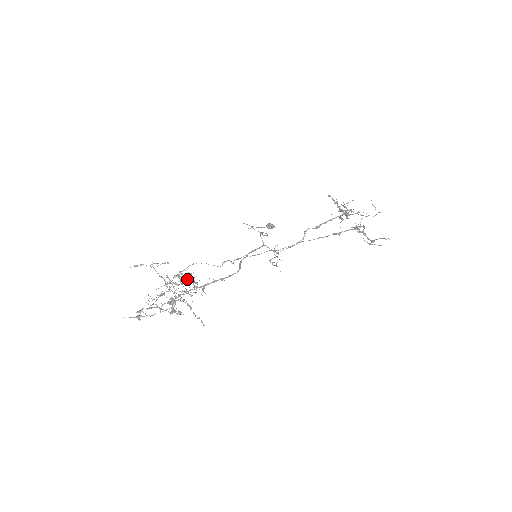
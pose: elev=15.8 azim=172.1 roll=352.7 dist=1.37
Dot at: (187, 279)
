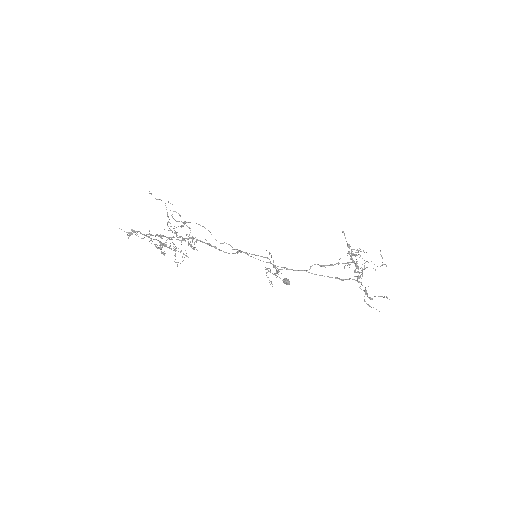
Dot at: occluded
